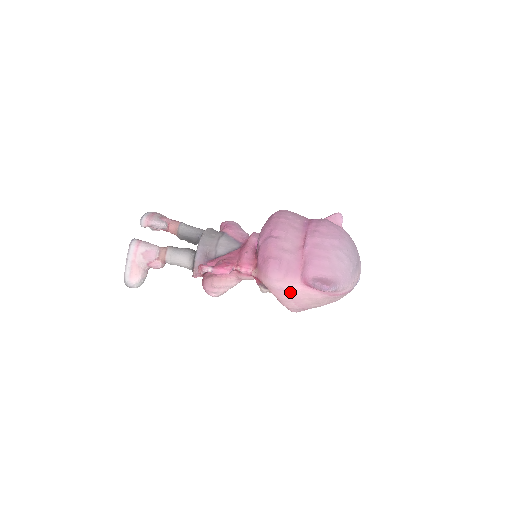
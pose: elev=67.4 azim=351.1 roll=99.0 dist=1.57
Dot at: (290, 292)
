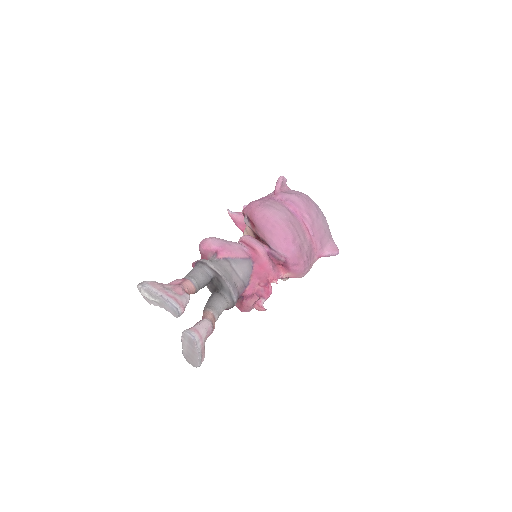
Dot at: occluded
